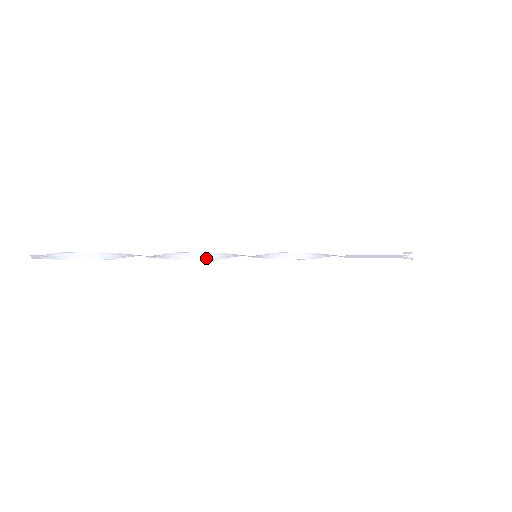
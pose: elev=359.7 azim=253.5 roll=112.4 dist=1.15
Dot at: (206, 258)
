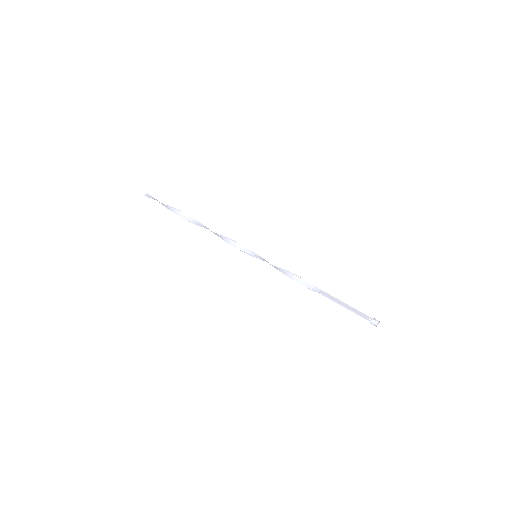
Dot at: (226, 241)
